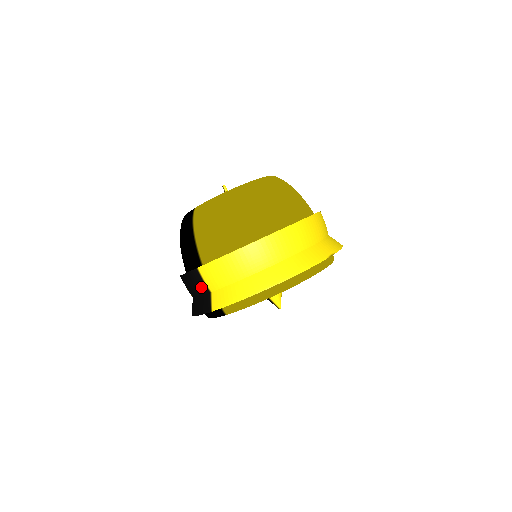
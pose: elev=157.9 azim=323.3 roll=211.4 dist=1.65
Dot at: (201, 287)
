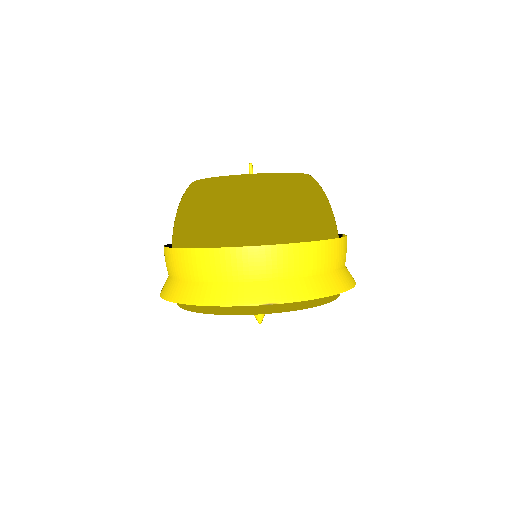
Dot at: occluded
